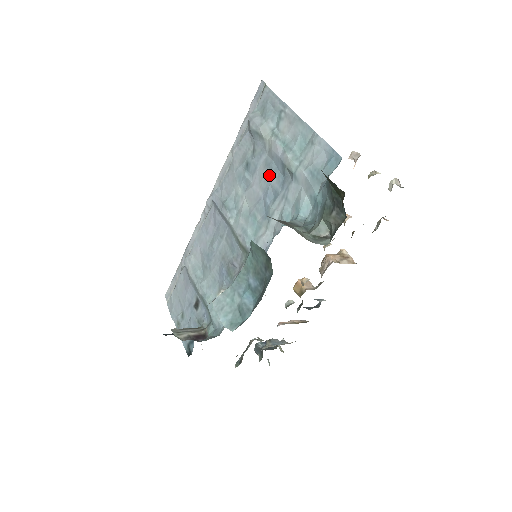
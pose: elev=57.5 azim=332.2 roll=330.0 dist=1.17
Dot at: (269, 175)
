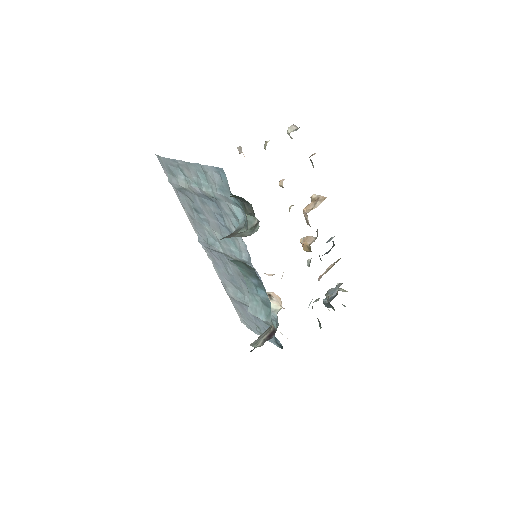
Dot at: (208, 208)
